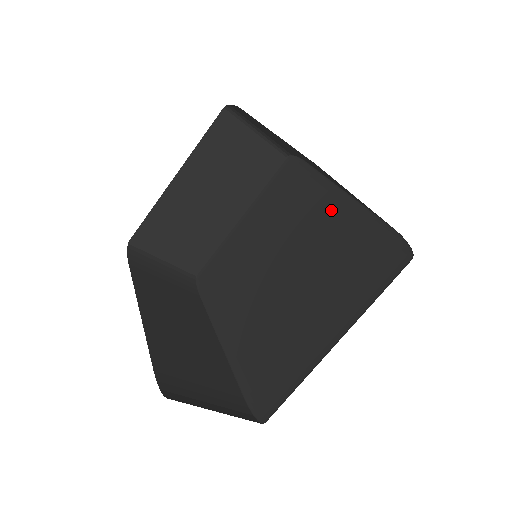
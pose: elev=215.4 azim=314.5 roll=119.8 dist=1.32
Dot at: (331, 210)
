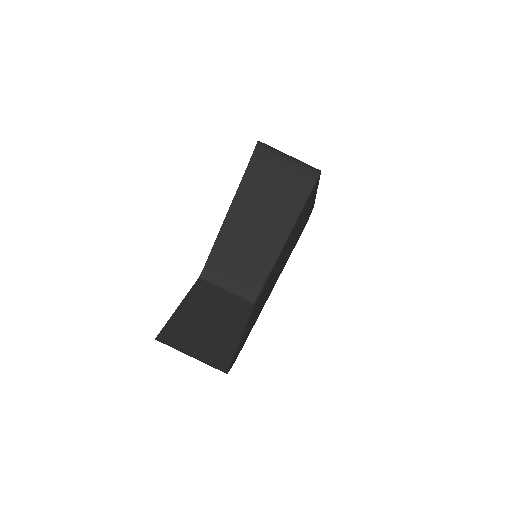
Dot at: occluded
